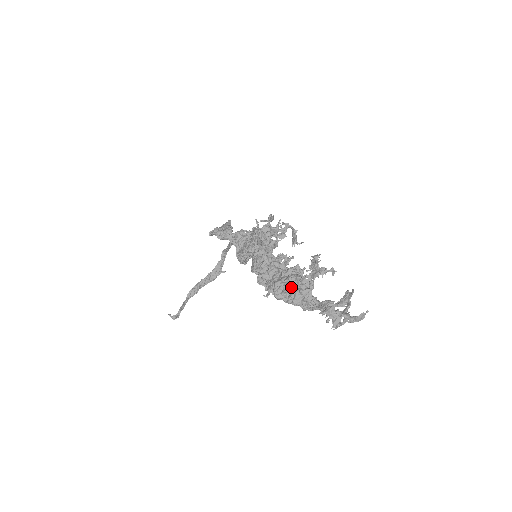
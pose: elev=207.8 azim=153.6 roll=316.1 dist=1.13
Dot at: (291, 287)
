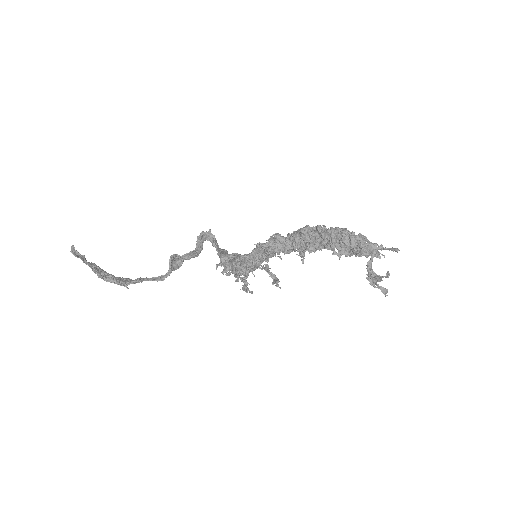
Dot at: occluded
